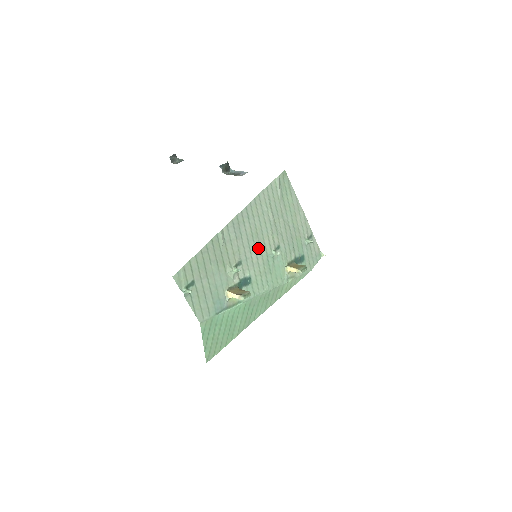
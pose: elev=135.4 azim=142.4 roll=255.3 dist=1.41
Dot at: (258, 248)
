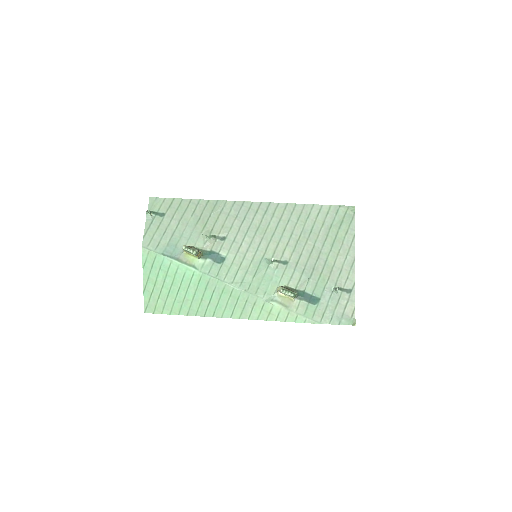
Dot at: (256, 243)
